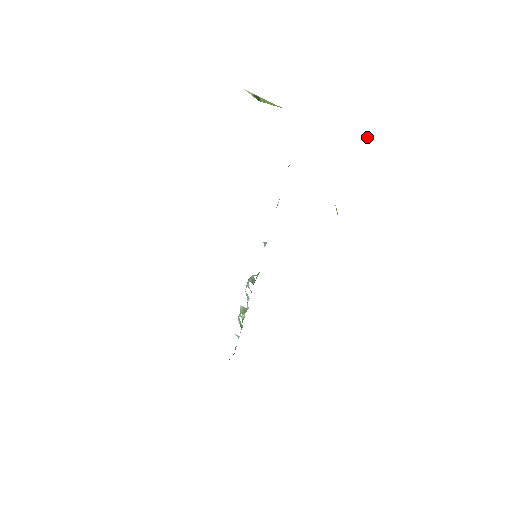
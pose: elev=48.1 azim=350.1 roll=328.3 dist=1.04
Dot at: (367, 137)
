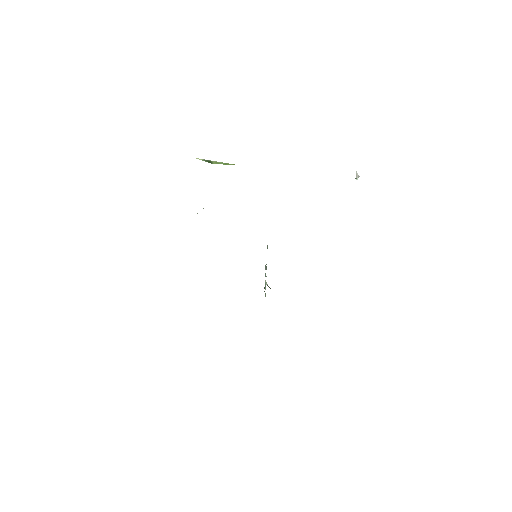
Dot at: (358, 177)
